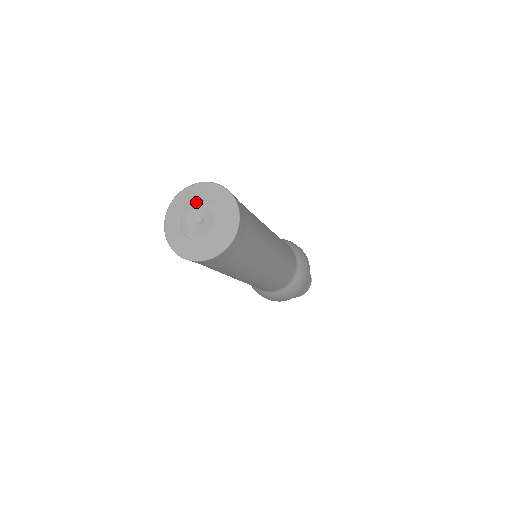
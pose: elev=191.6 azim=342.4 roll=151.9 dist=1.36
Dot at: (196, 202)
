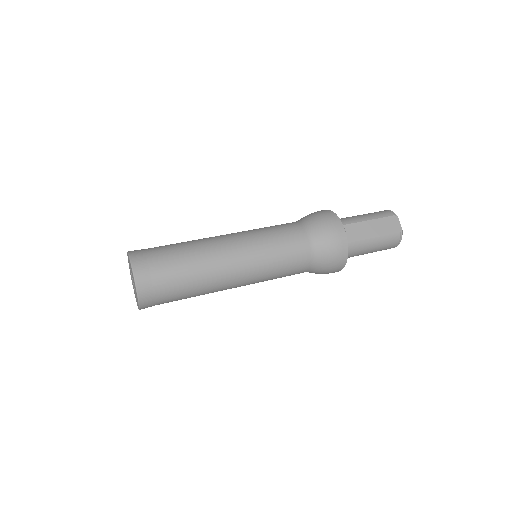
Dot at: (130, 269)
